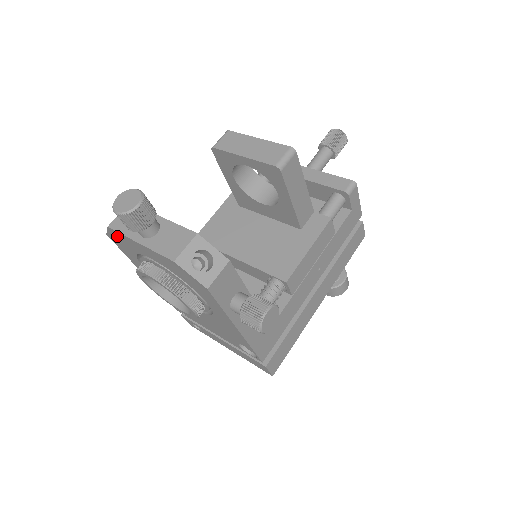
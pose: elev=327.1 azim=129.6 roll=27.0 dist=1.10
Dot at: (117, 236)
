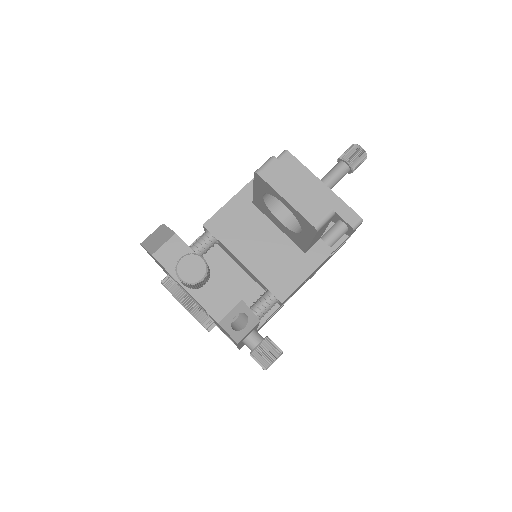
Dot at: (157, 261)
